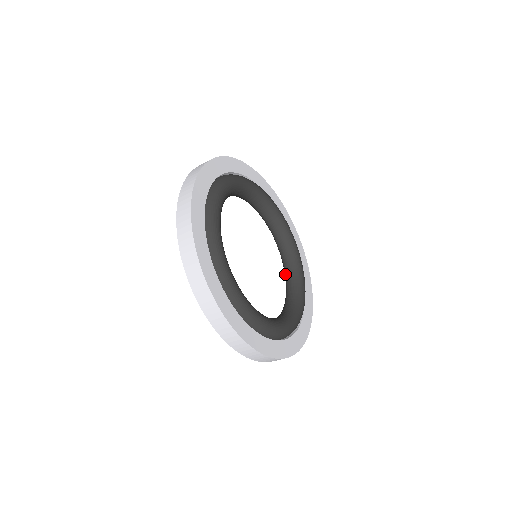
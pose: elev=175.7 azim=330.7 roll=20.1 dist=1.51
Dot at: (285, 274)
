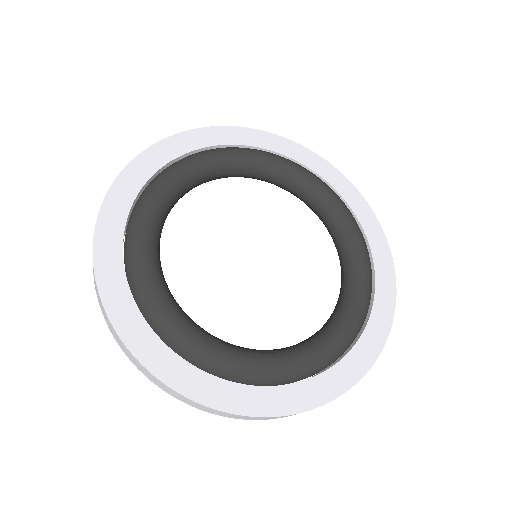
Dot at: occluded
